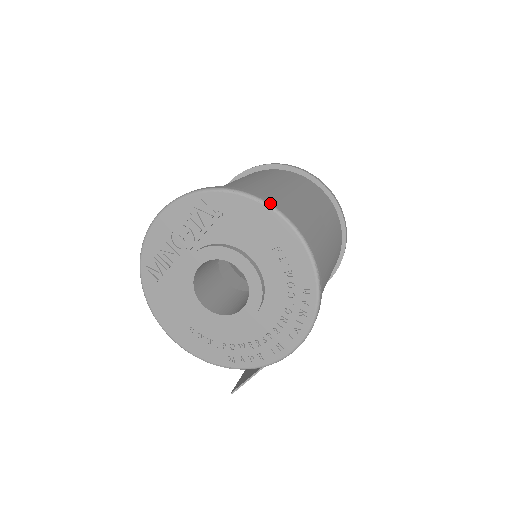
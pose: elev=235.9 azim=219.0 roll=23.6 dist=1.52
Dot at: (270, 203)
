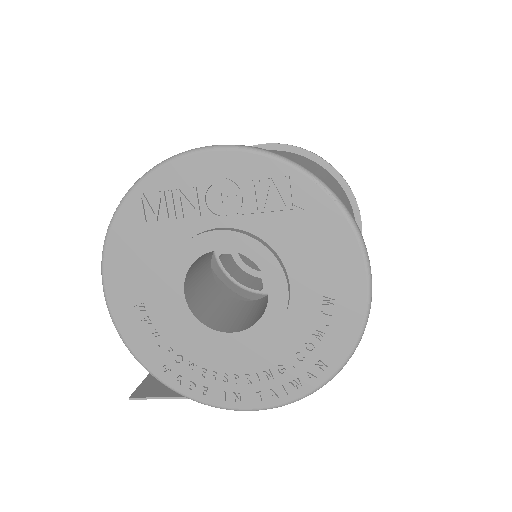
Dot at: occluded
